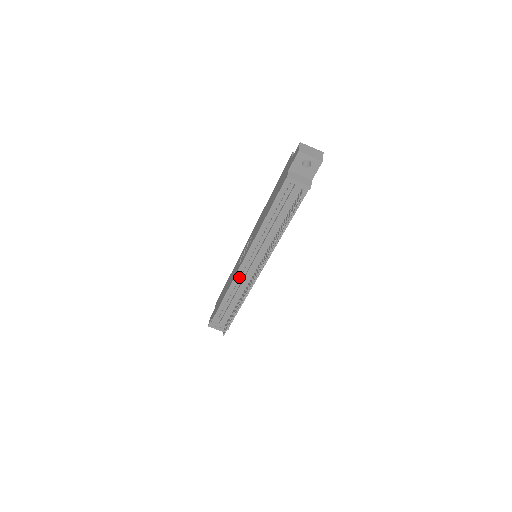
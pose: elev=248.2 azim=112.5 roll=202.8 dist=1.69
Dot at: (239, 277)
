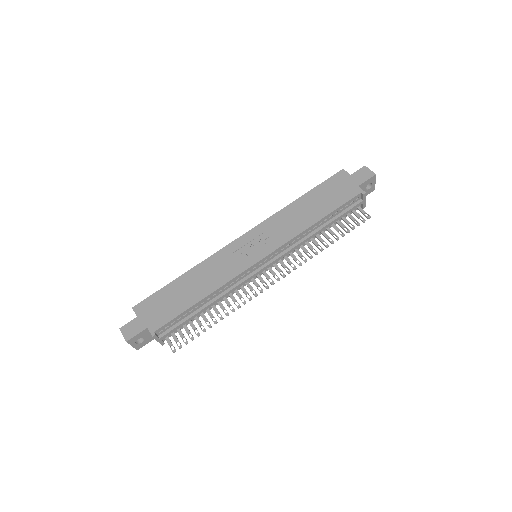
Dot at: (240, 277)
